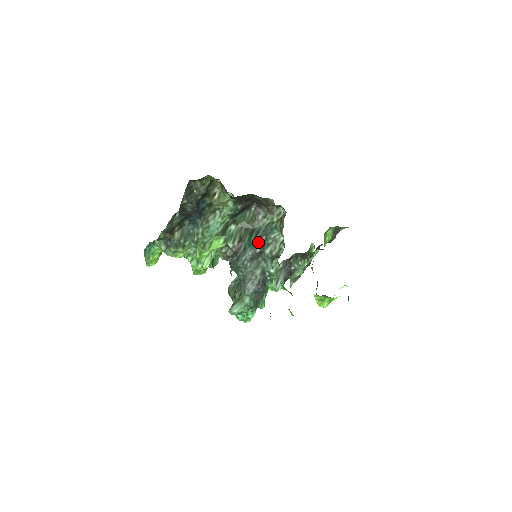
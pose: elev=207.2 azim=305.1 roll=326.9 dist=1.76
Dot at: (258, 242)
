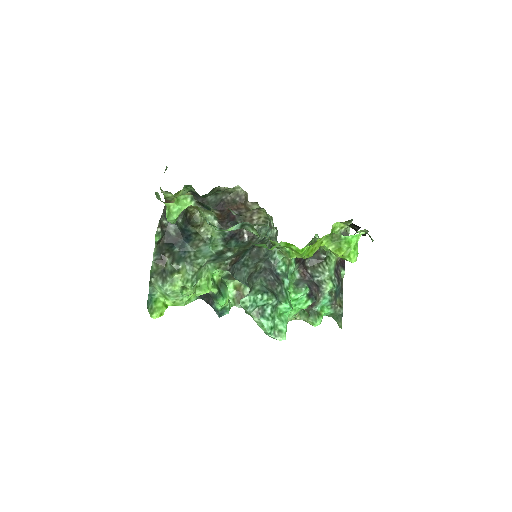
Dot at: (254, 246)
